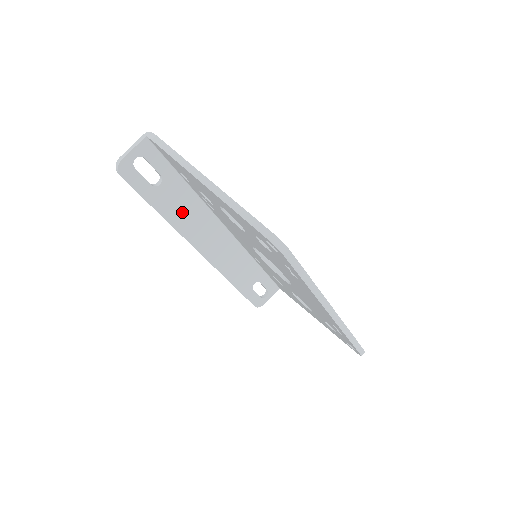
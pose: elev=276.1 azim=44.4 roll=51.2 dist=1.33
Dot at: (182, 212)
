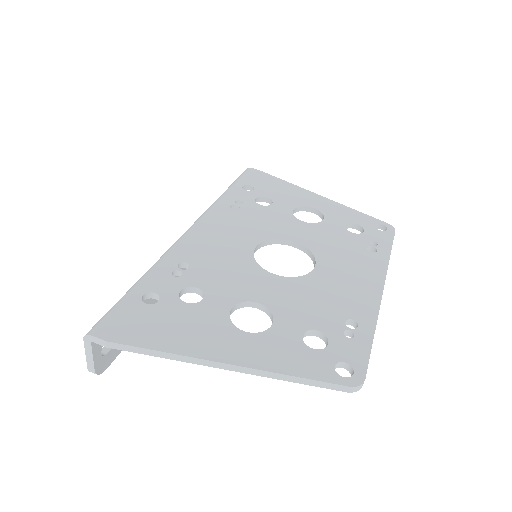
Dot at: occluded
